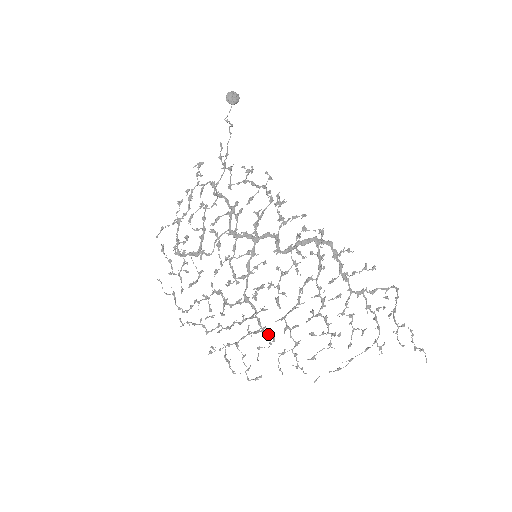
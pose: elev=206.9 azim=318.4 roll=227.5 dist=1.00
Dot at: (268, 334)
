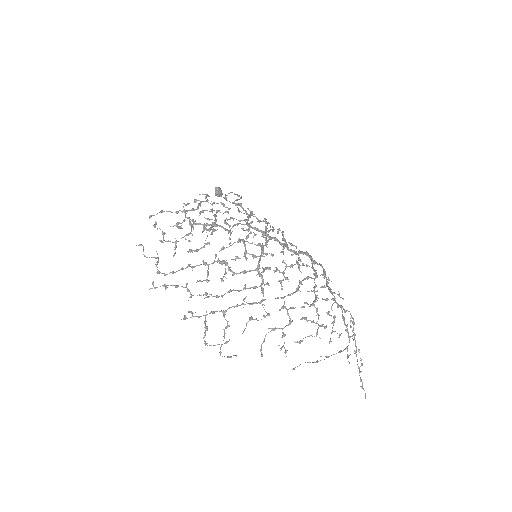
Dot at: occluded
